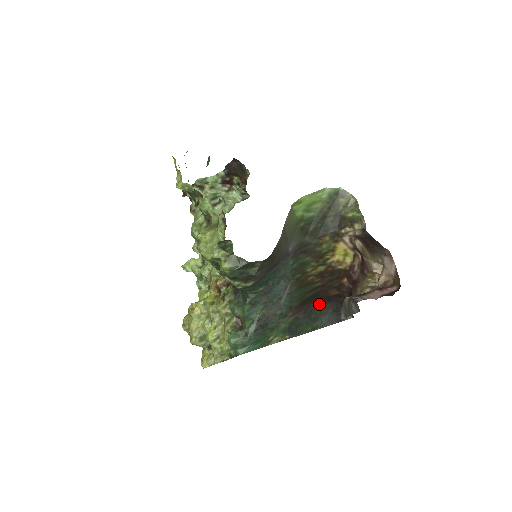
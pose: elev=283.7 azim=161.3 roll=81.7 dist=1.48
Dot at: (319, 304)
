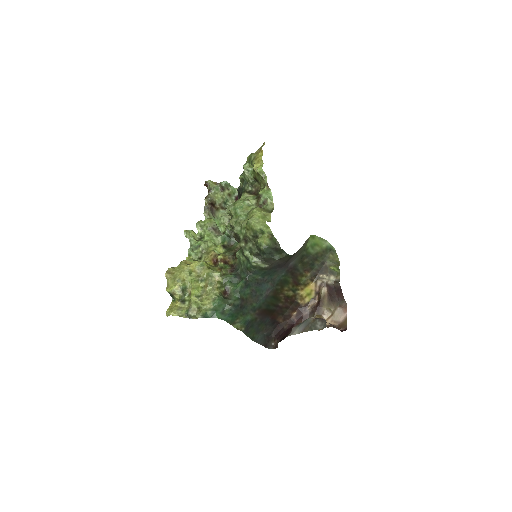
Dot at: (268, 321)
